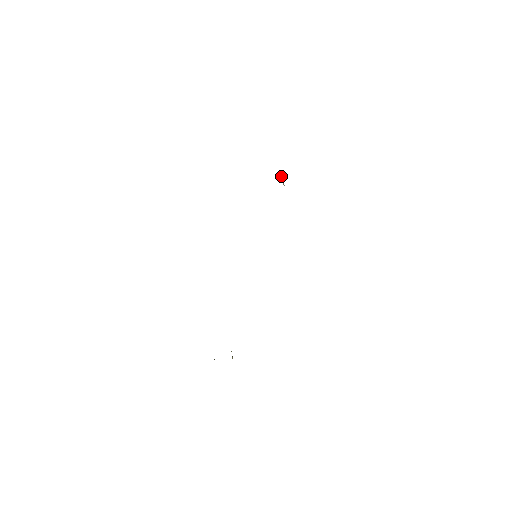
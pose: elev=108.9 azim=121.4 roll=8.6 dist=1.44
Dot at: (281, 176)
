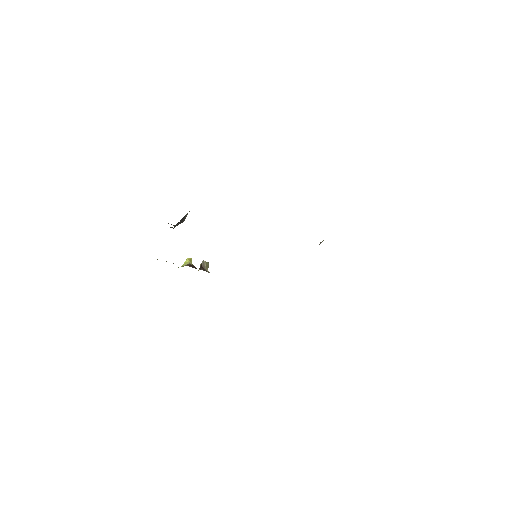
Dot at: occluded
